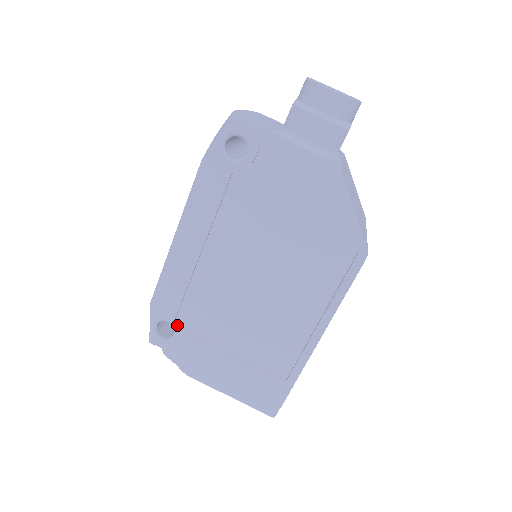
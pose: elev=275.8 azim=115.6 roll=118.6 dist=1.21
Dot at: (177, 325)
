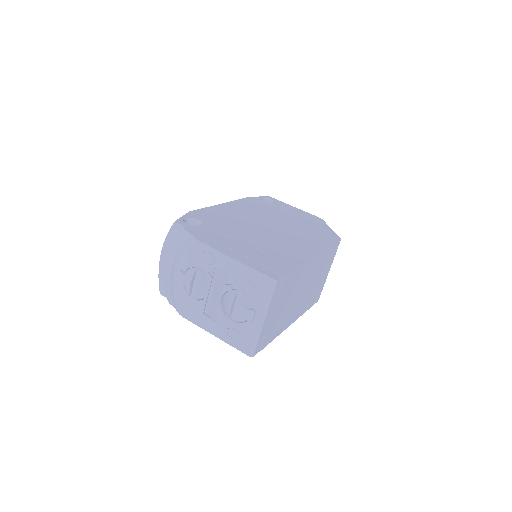
Dot at: (205, 223)
